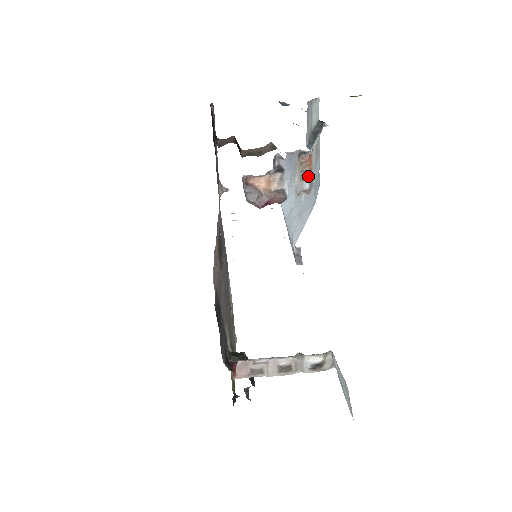
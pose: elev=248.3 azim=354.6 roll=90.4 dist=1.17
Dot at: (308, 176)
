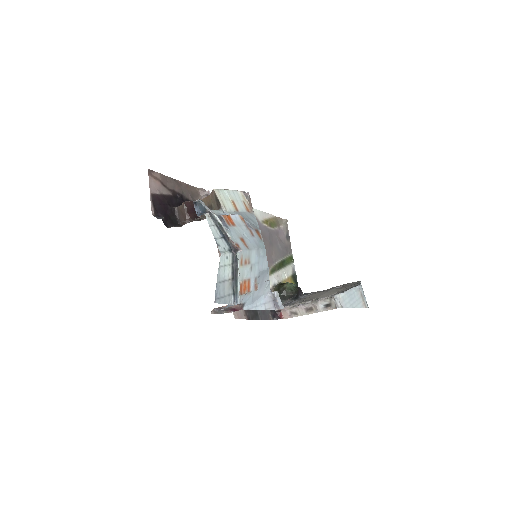
Dot at: (249, 291)
